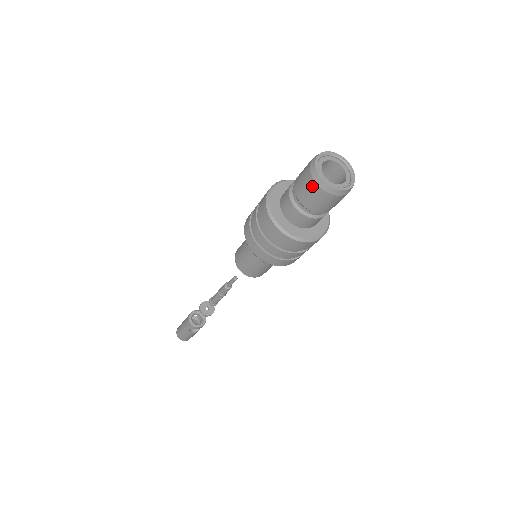
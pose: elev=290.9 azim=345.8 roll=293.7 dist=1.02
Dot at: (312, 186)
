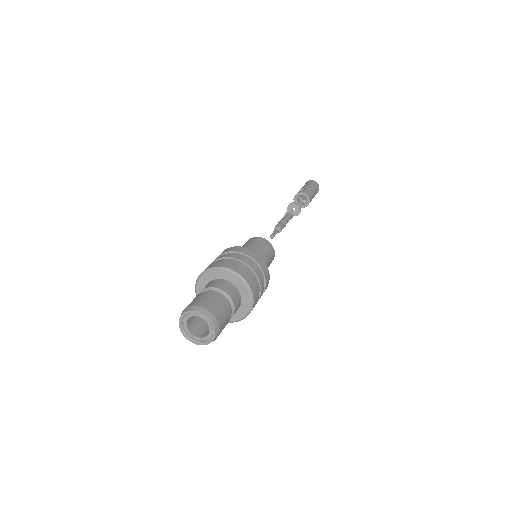
Dot at: occluded
